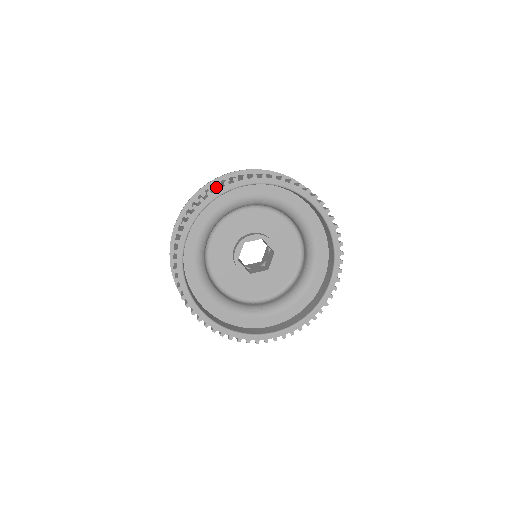
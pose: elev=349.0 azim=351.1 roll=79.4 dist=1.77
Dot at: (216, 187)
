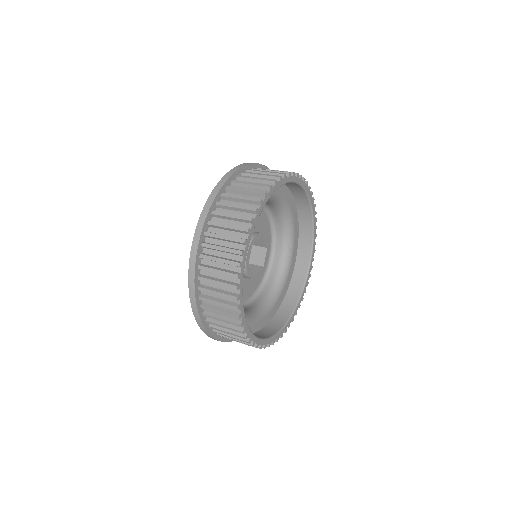
Dot at: (265, 193)
